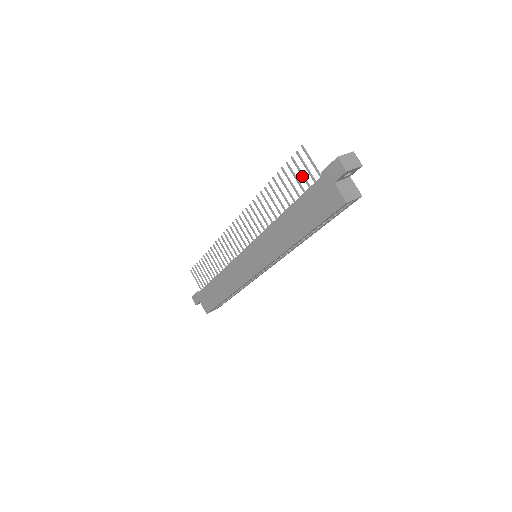
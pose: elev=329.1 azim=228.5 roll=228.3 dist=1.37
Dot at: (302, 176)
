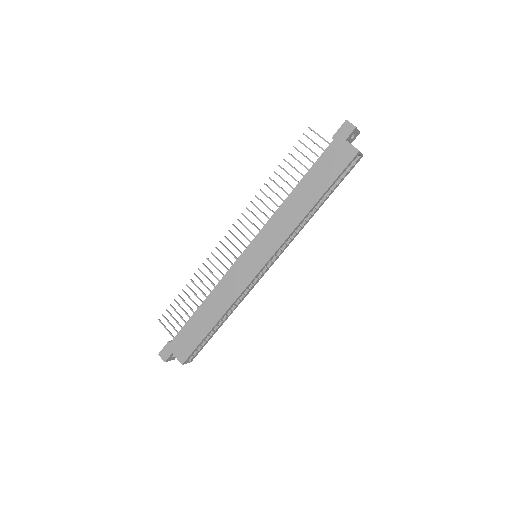
Dot at: (311, 151)
